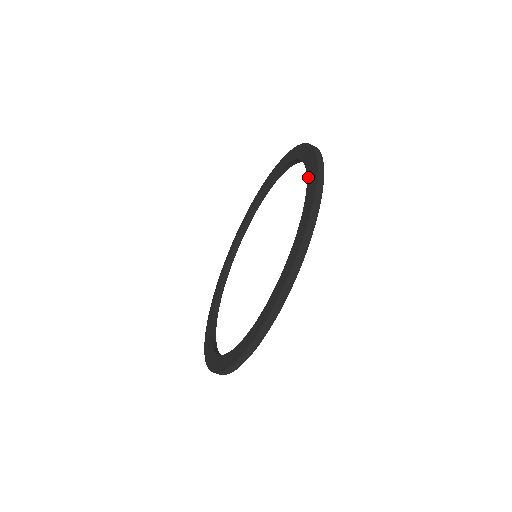
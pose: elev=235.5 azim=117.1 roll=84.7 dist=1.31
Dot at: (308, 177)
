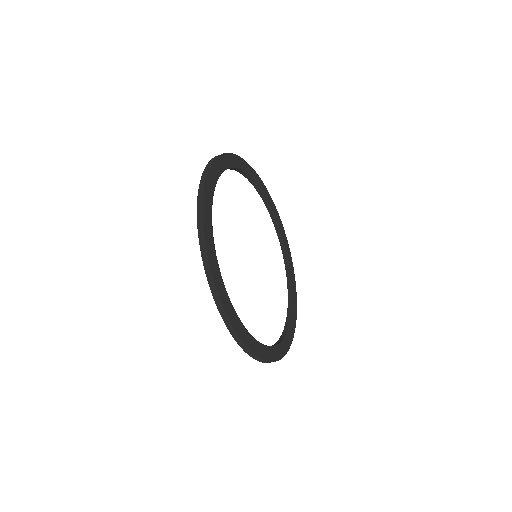
Dot at: occluded
